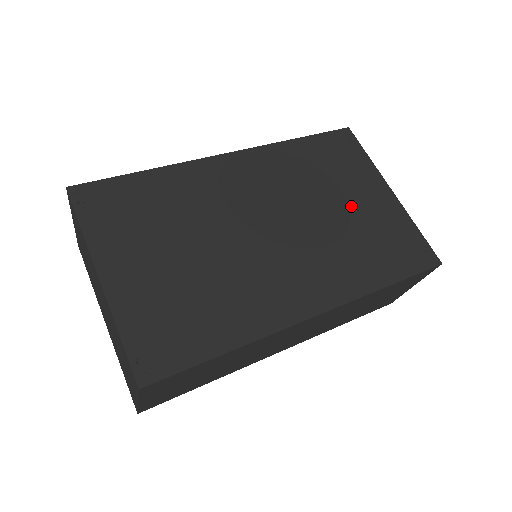
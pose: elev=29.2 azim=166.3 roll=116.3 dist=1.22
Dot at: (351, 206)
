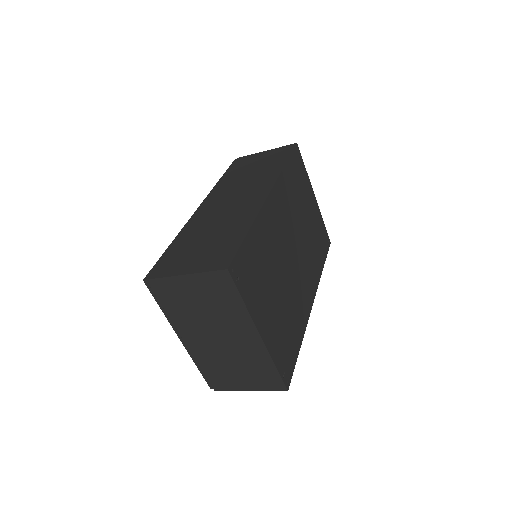
Dot at: (308, 217)
